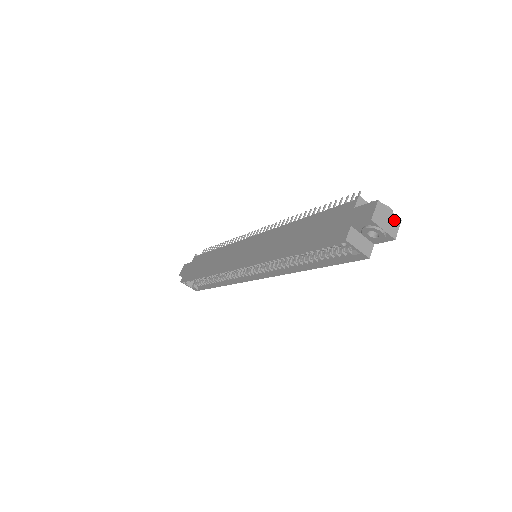
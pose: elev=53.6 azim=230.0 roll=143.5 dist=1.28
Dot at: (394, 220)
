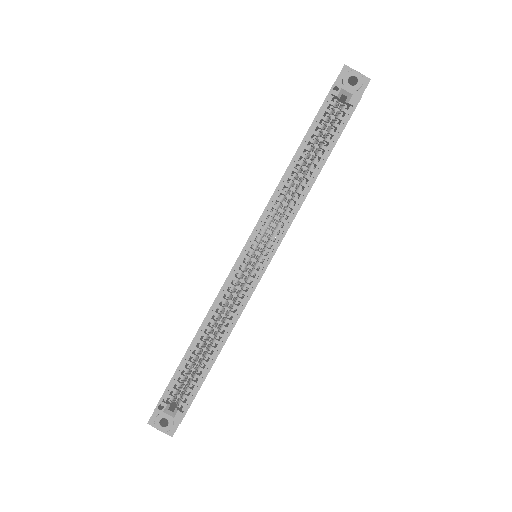
Dot at: occluded
